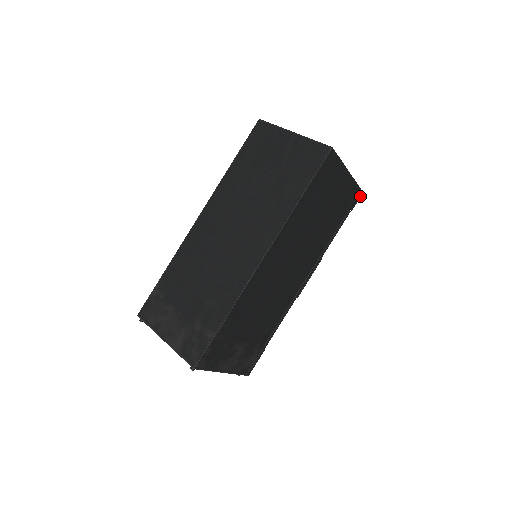
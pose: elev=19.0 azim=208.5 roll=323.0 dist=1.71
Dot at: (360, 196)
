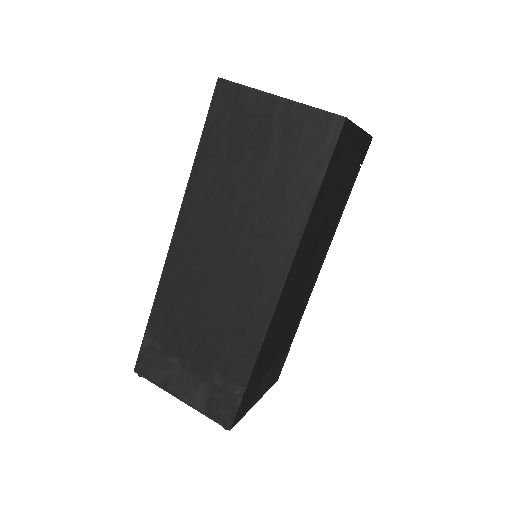
Dot at: (370, 143)
